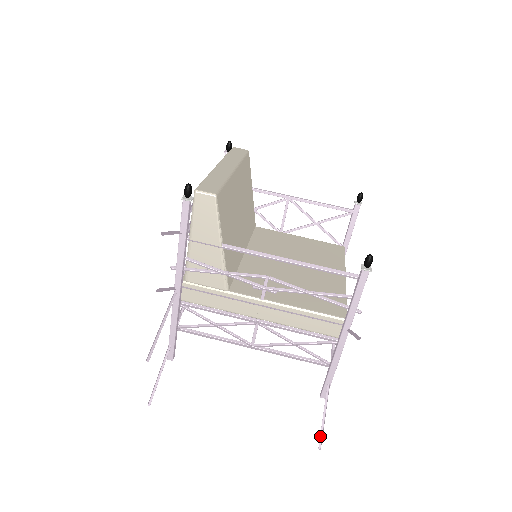
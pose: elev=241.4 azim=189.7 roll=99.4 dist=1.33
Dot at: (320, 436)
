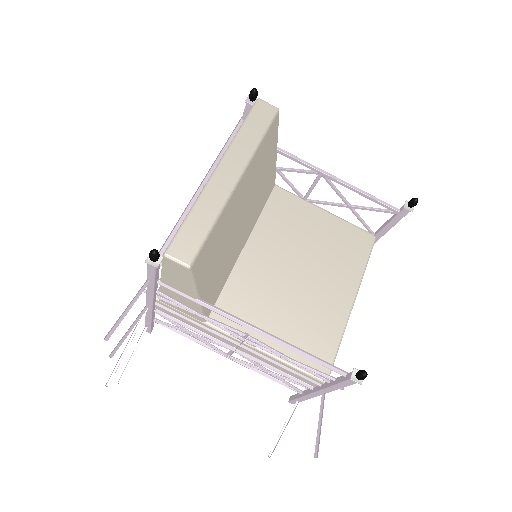
Dot at: (273, 446)
